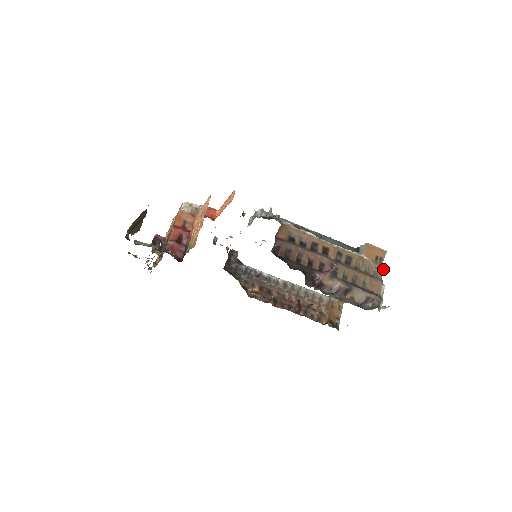
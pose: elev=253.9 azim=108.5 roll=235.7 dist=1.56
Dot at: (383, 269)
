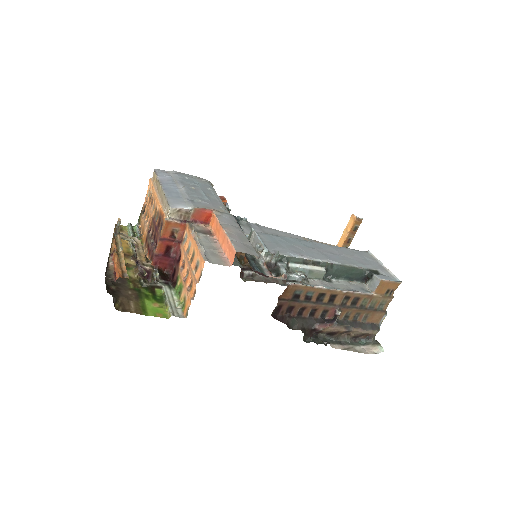
Dot at: occluded
